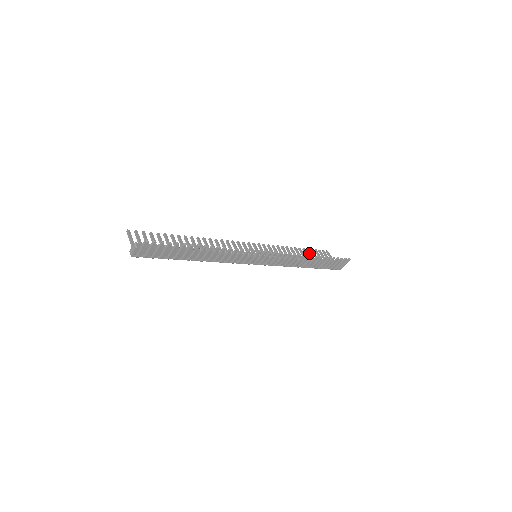
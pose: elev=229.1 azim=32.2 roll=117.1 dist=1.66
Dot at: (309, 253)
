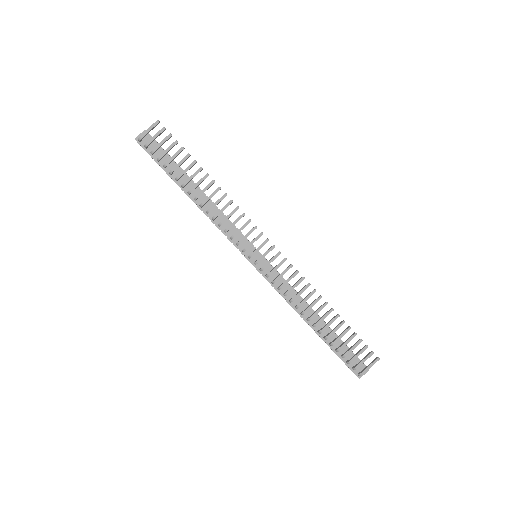
Dot at: occluded
